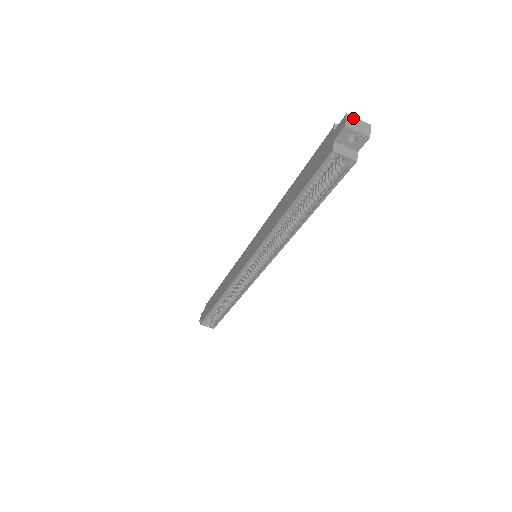
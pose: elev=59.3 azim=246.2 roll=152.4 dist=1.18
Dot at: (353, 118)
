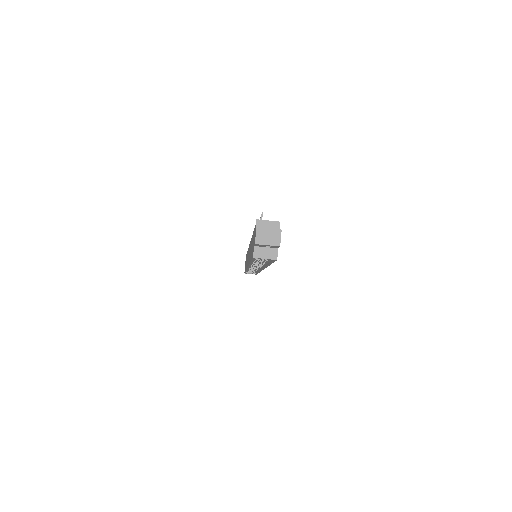
Dot at: (263, 230)
